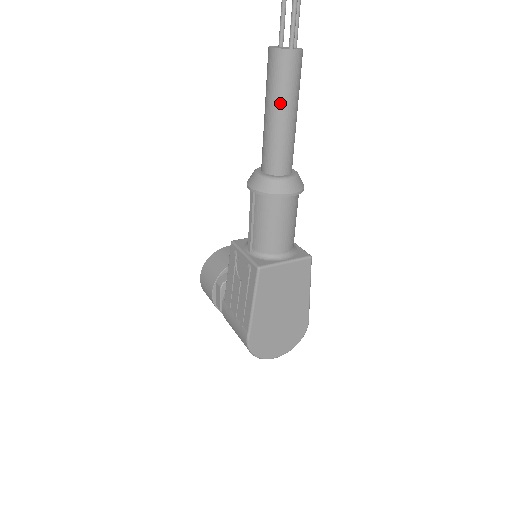
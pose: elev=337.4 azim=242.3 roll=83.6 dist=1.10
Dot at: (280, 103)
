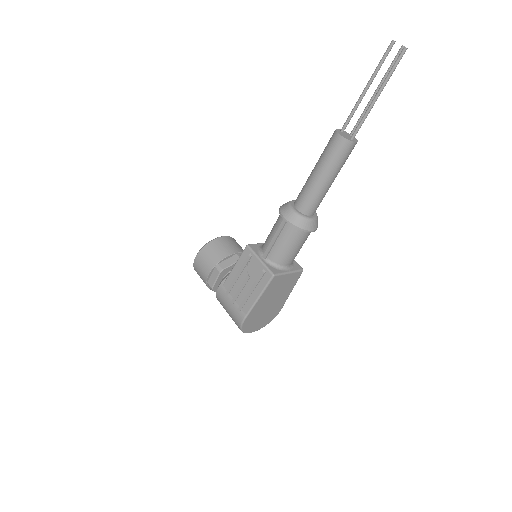
Dot at: (331, 172)
